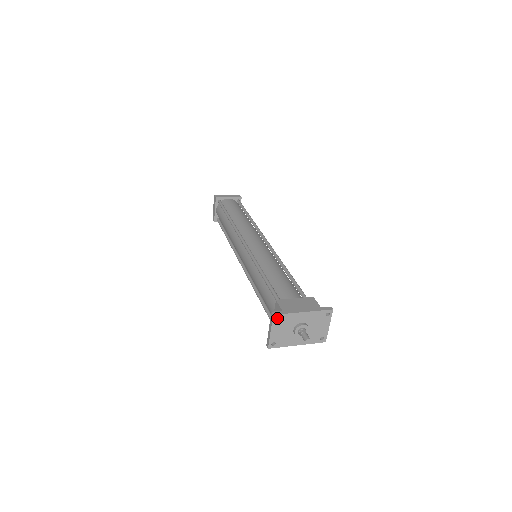
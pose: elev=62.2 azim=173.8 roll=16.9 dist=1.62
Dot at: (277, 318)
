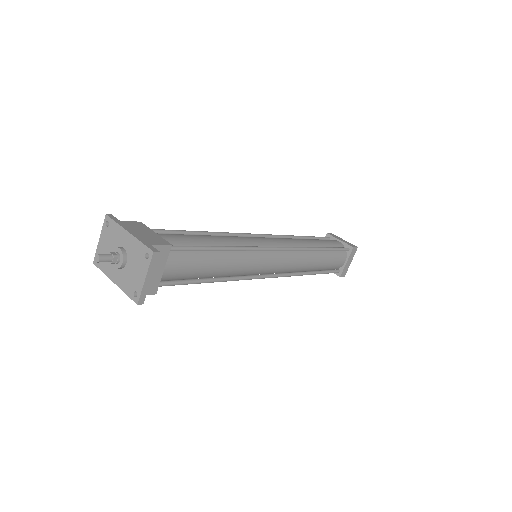
Dot at: (112, 226)
